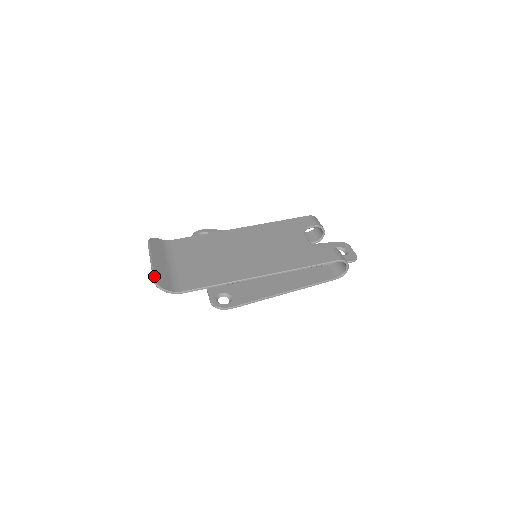
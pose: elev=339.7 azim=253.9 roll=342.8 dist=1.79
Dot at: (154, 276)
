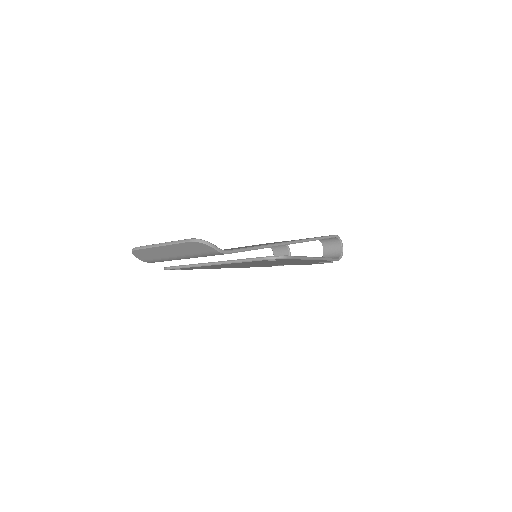
Dot at: (186, 239)
